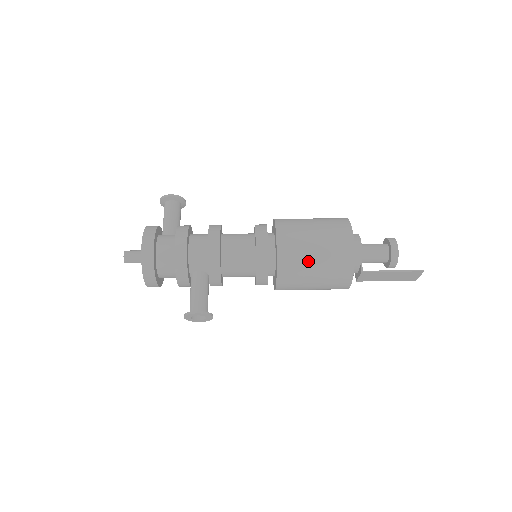
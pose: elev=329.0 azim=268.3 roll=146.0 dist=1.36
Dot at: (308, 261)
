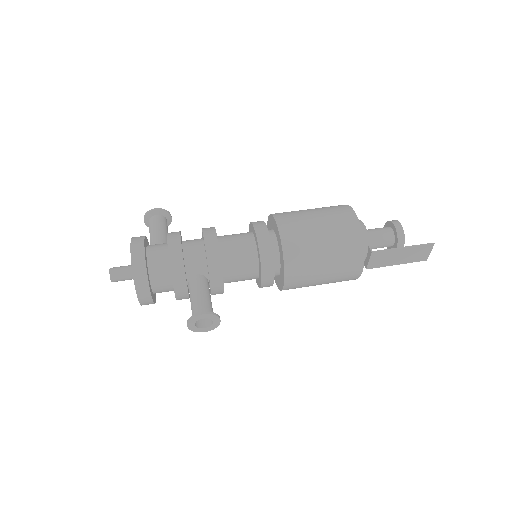
Dot at: (315, 244)
